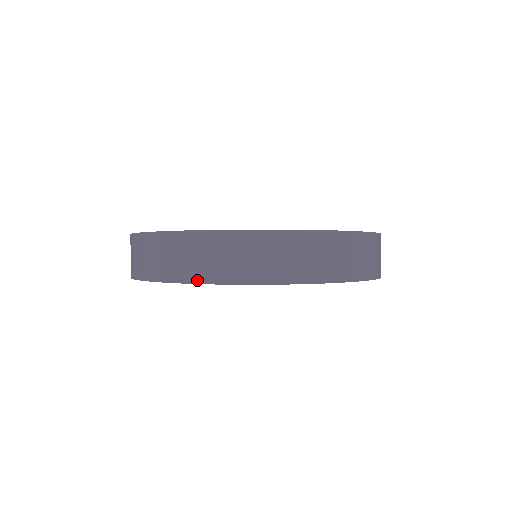
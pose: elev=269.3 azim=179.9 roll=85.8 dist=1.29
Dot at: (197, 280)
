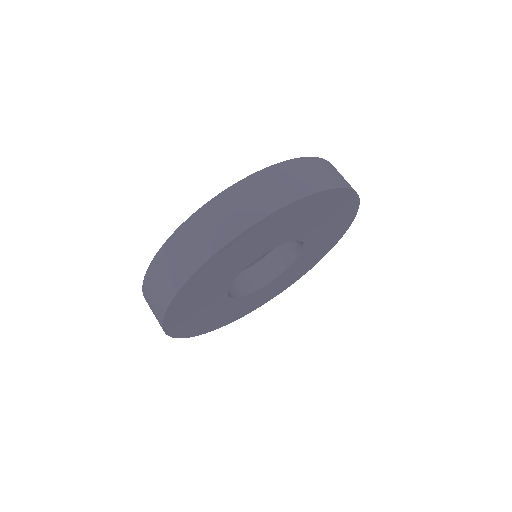
Dot at: (161, 325)
